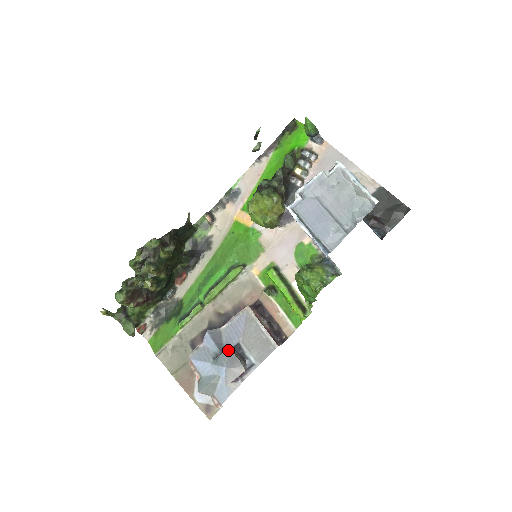
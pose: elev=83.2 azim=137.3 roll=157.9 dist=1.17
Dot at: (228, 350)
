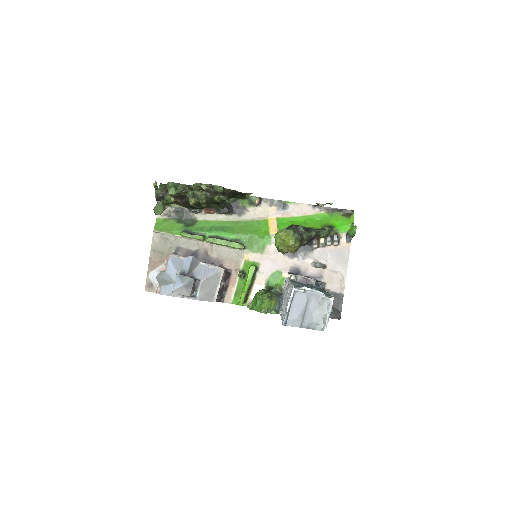
Dot at: (193, 279)
